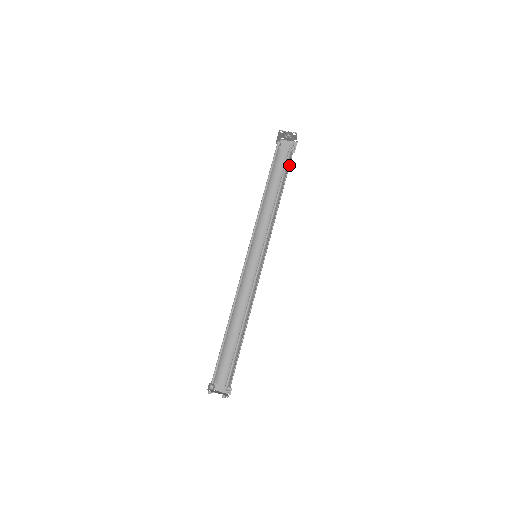
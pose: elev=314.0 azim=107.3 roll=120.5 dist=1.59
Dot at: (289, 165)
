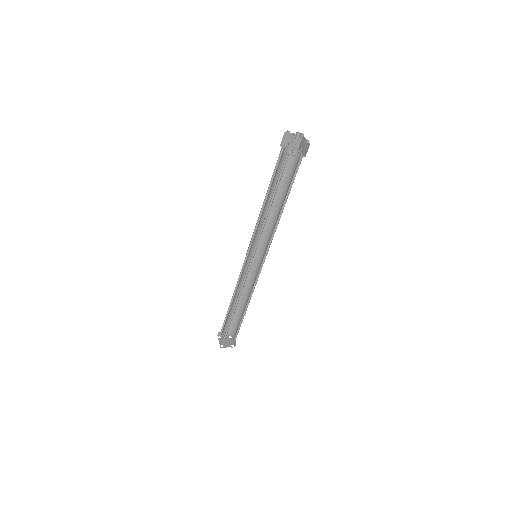
Dot at: (297, 171)
